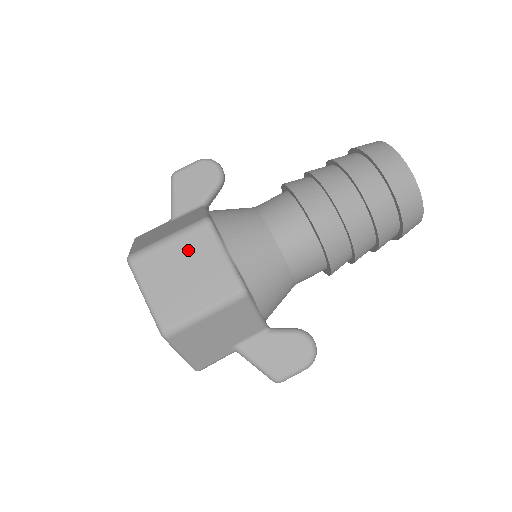
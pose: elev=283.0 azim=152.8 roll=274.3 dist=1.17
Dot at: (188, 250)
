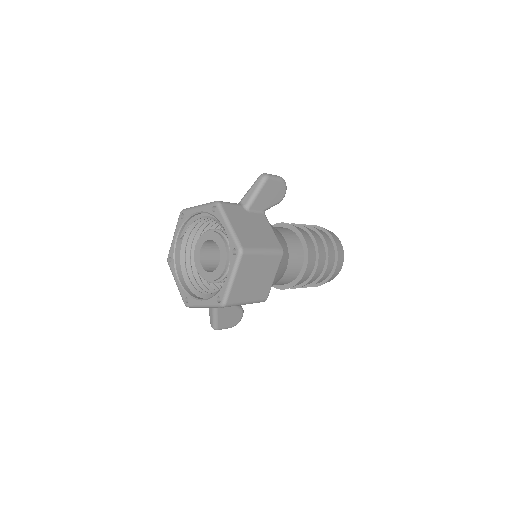
Dot at: (266, 265)
